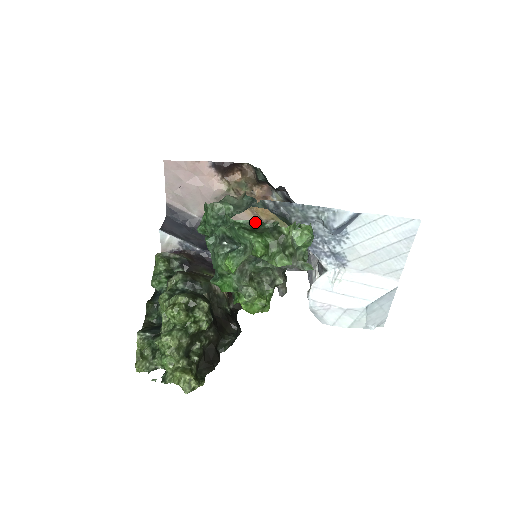
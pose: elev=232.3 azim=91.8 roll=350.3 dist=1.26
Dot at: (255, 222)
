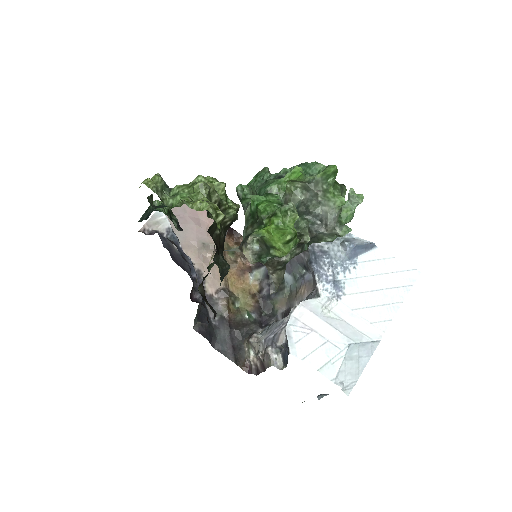
Dot at: occluded
